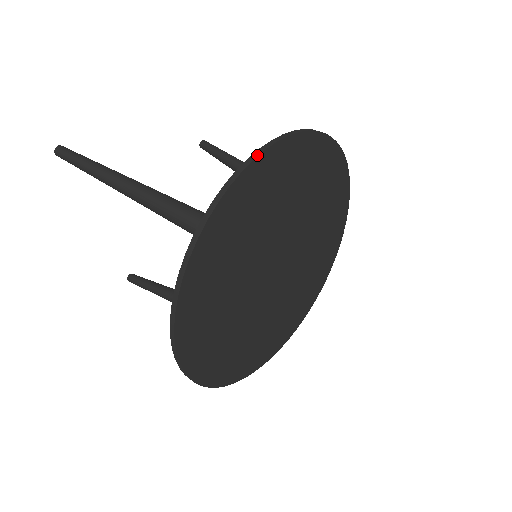
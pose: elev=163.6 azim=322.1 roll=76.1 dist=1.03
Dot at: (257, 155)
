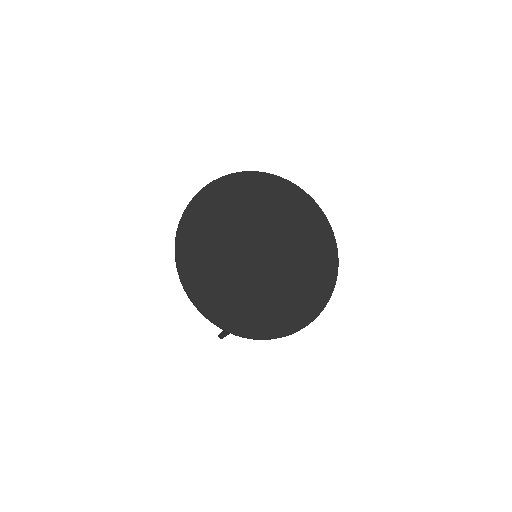
Dot at: (225, 176)
